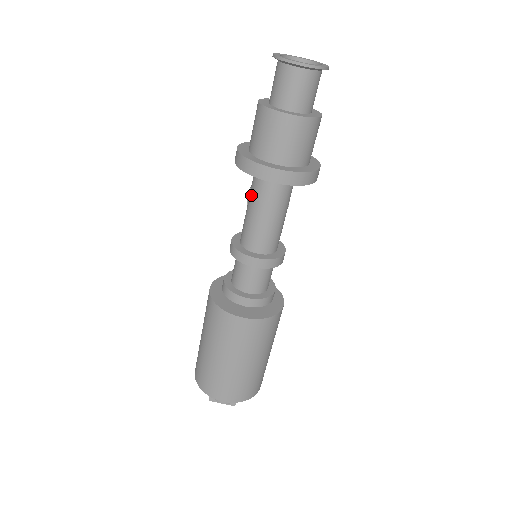
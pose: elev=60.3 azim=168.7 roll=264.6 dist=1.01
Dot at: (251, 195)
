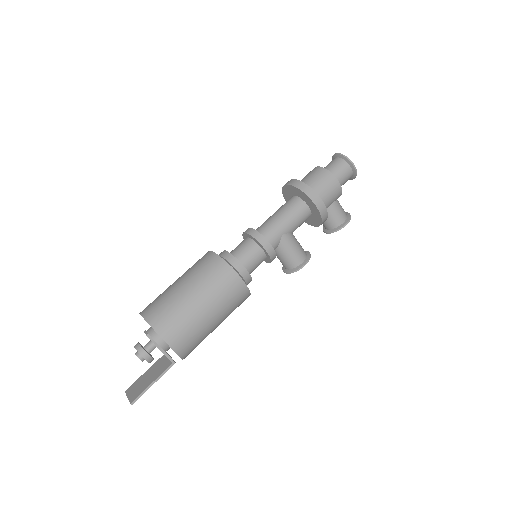
Dot at: occluded
